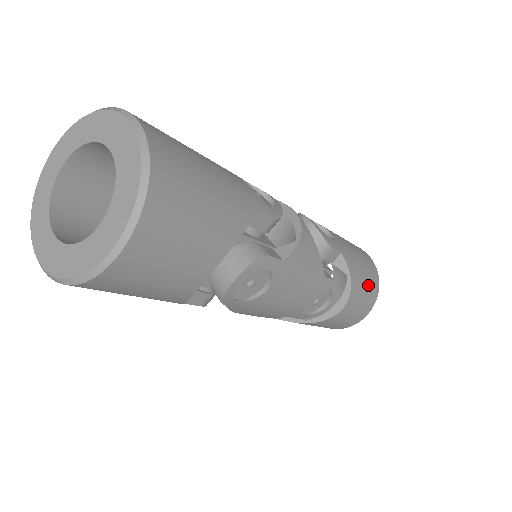
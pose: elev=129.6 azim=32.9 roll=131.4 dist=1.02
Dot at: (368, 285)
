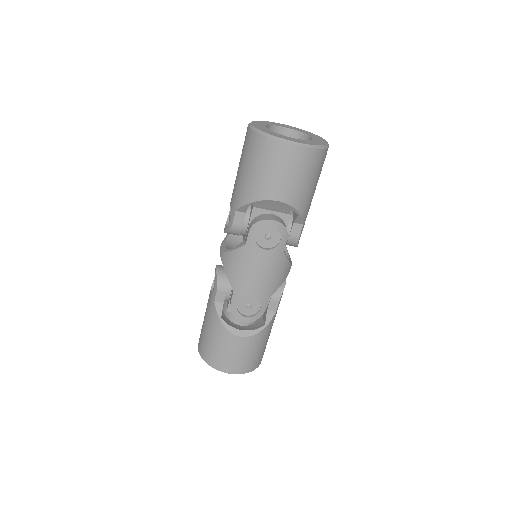
Dot at: (256, 354)
